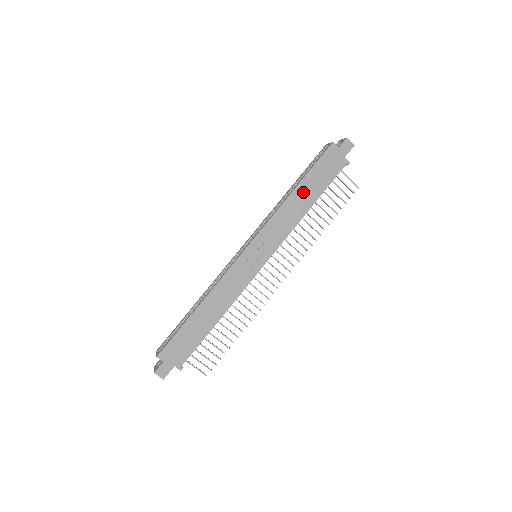
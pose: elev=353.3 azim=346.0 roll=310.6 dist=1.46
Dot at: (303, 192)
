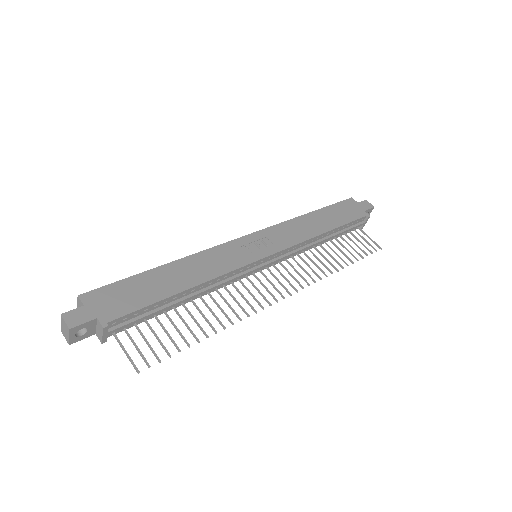
Dot at: (319, 218)
